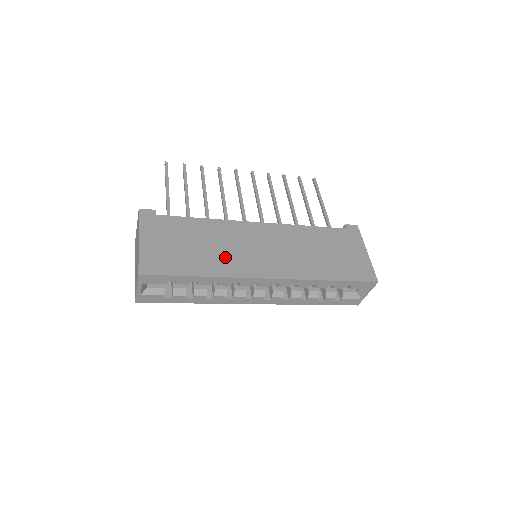
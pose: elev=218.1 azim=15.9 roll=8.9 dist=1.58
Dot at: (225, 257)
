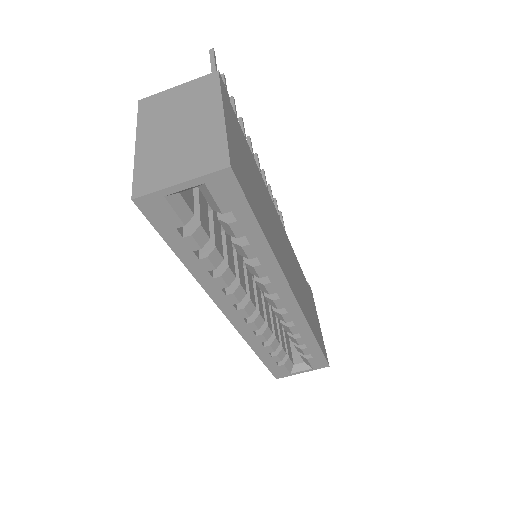
Dot at: (274, 235)
